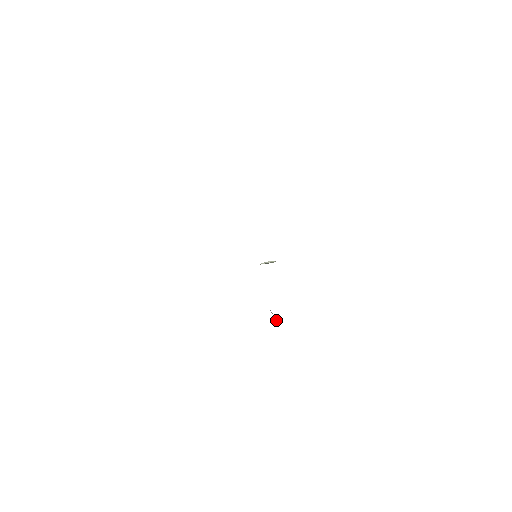
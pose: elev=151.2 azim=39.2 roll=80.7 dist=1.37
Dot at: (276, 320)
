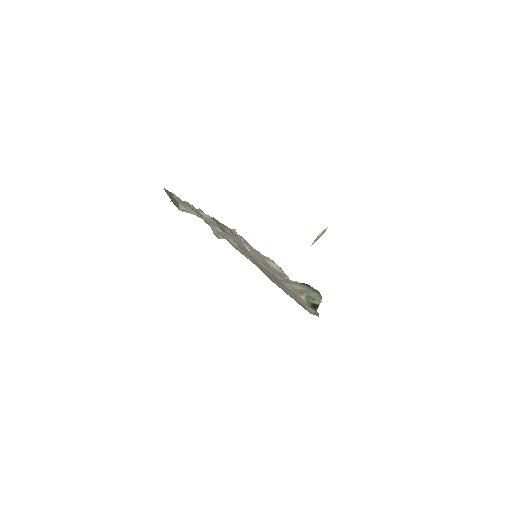
Dot at: (305, 289)
